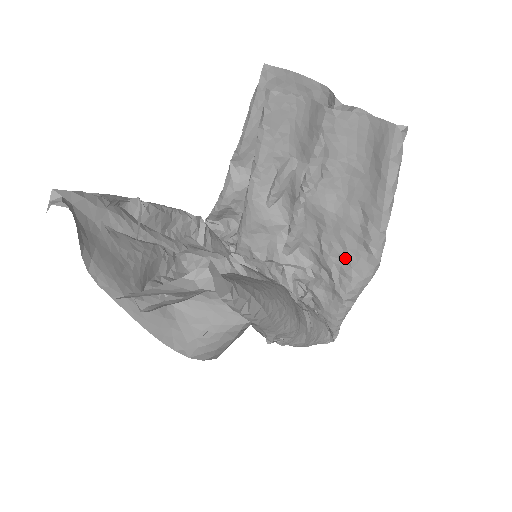
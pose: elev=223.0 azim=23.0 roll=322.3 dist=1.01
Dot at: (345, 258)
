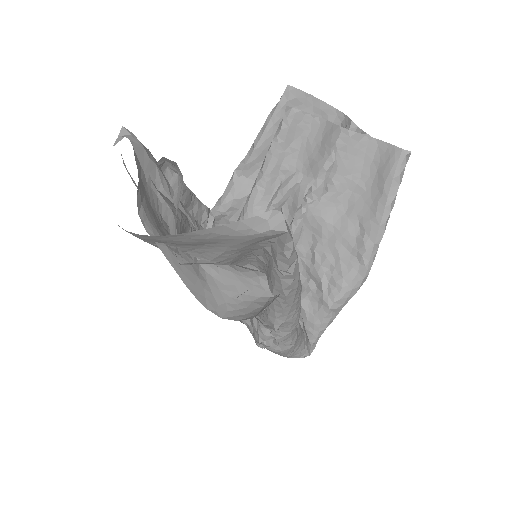
Dot at: (337, 268)
